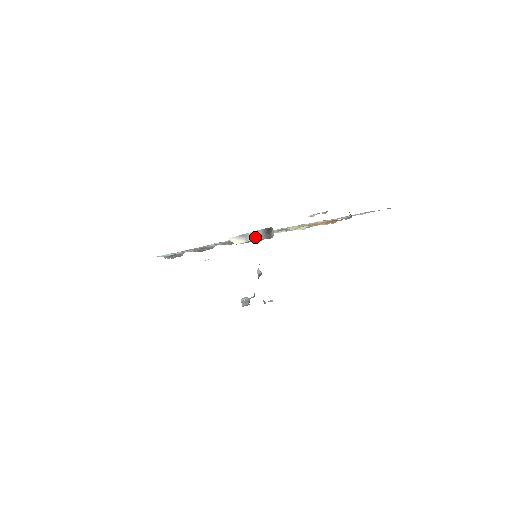
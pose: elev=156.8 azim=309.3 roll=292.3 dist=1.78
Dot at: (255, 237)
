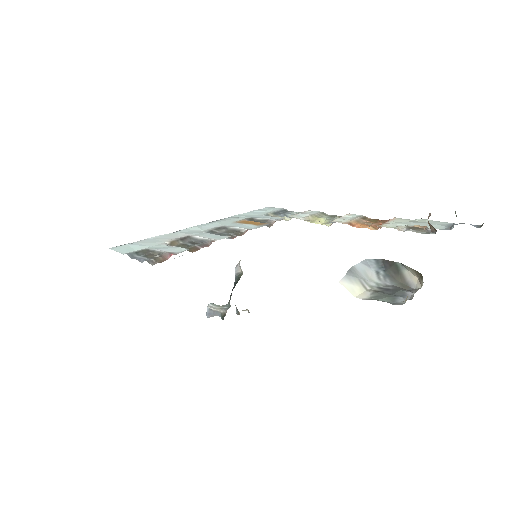
Dot at: (369, 277)
